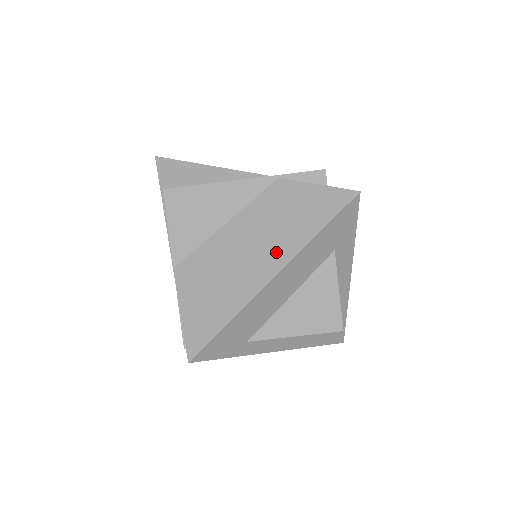
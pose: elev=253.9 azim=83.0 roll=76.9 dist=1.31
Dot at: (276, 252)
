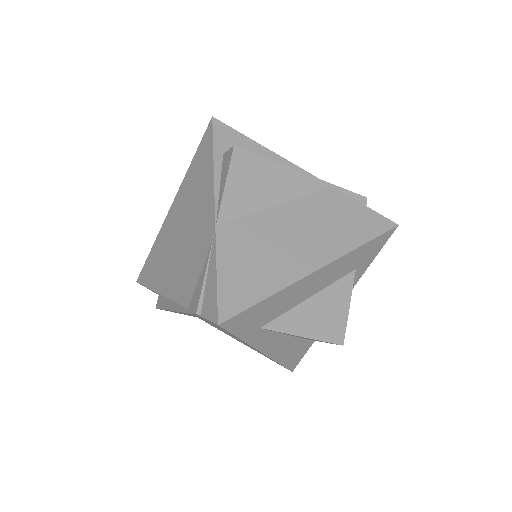
Dot at: (324, 247)
